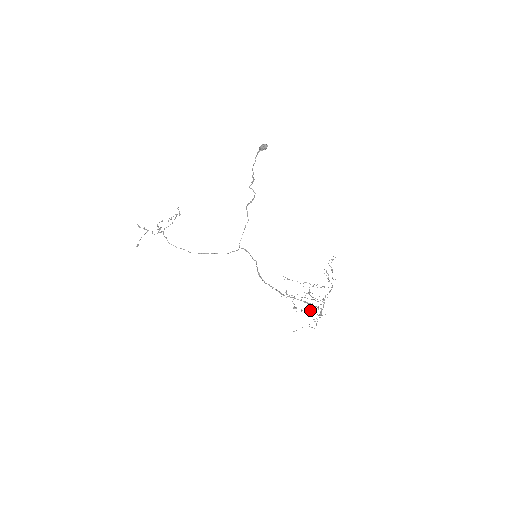
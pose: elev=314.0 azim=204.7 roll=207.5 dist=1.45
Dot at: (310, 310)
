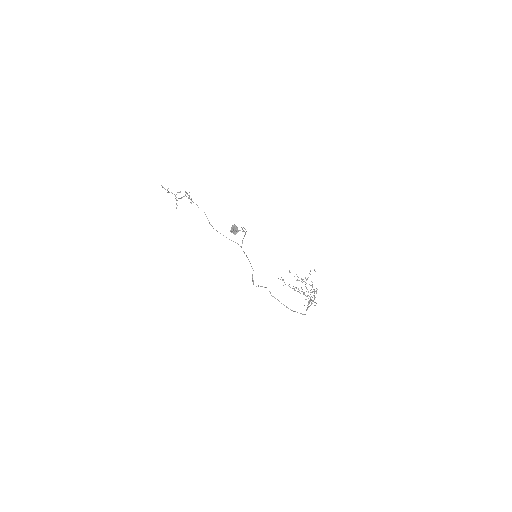
Dot at: occluded
